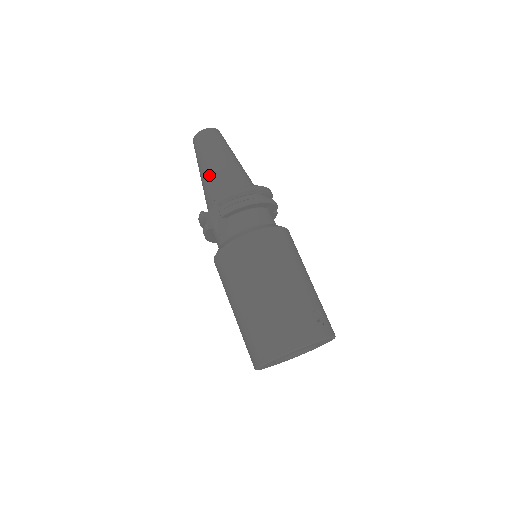
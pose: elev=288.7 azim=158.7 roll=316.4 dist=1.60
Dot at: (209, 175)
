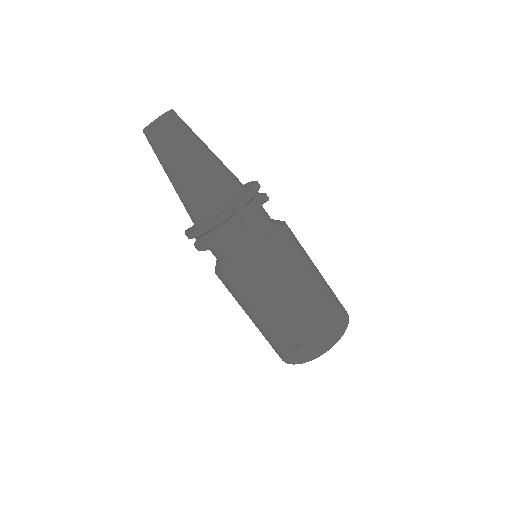
Dot at: occluded
